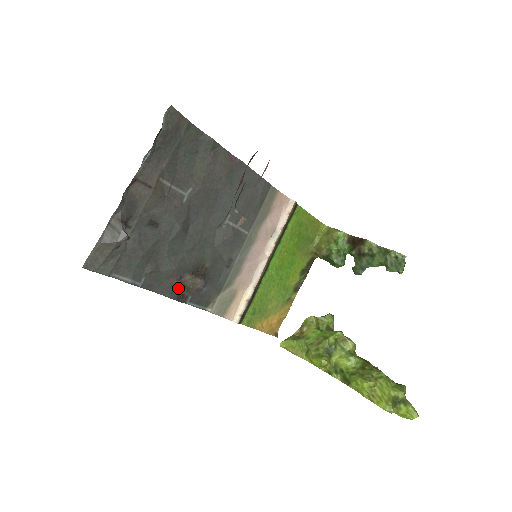
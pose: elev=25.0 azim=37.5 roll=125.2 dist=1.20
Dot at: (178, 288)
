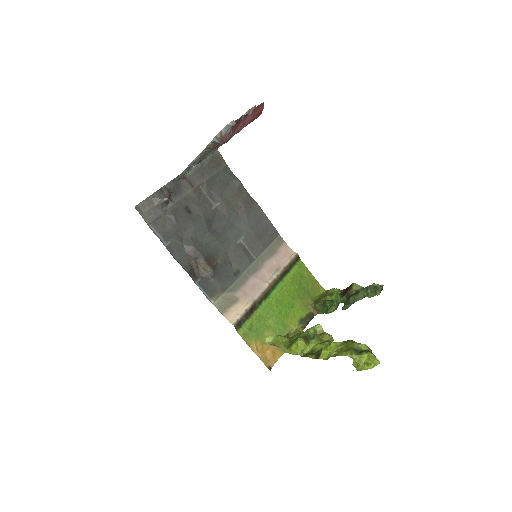
Dot at: (192, 265)
